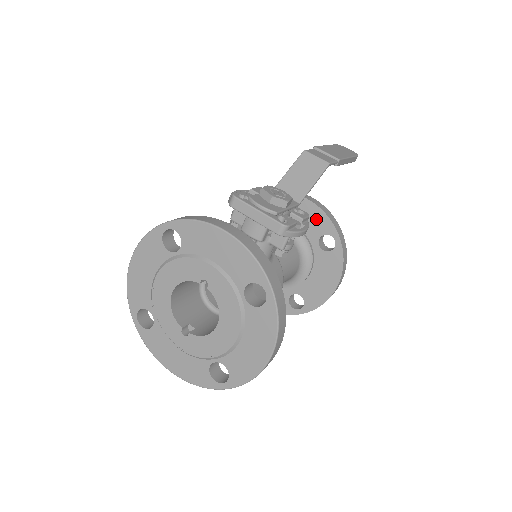
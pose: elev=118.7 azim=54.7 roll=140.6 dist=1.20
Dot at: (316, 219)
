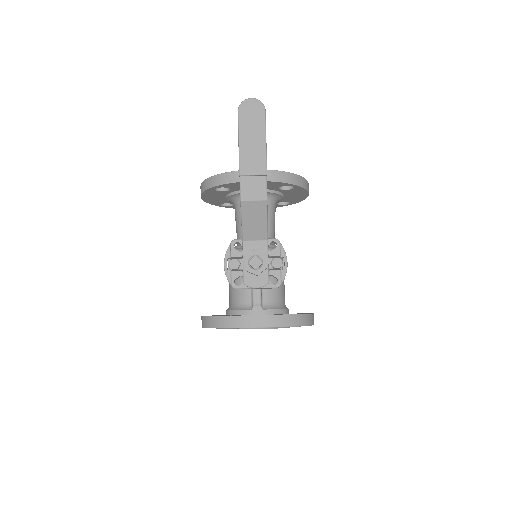
Dot at: (269, 184)
